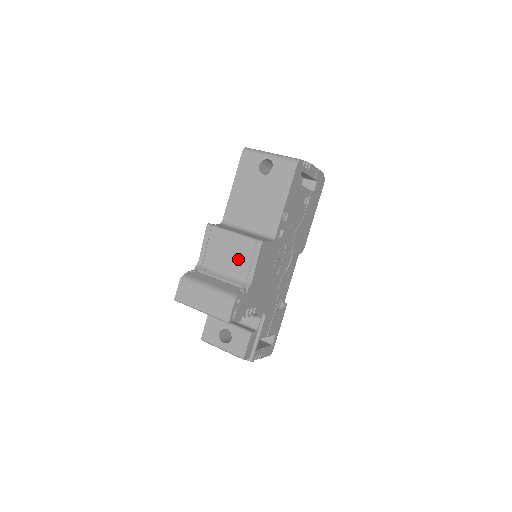
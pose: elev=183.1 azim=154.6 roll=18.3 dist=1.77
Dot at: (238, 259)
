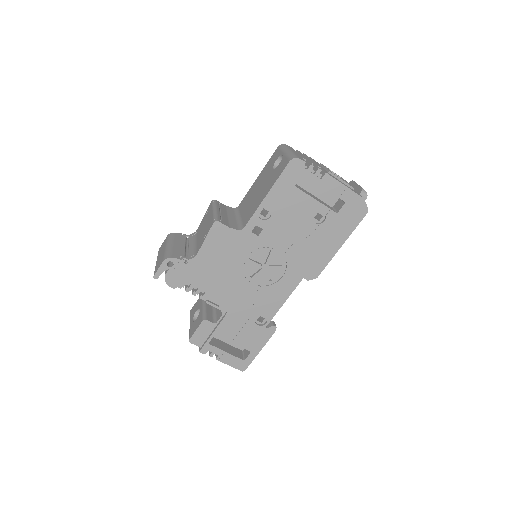
Dot at: (203, 233)
